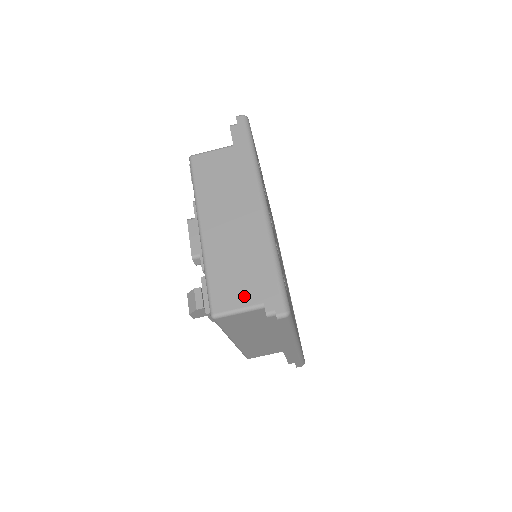
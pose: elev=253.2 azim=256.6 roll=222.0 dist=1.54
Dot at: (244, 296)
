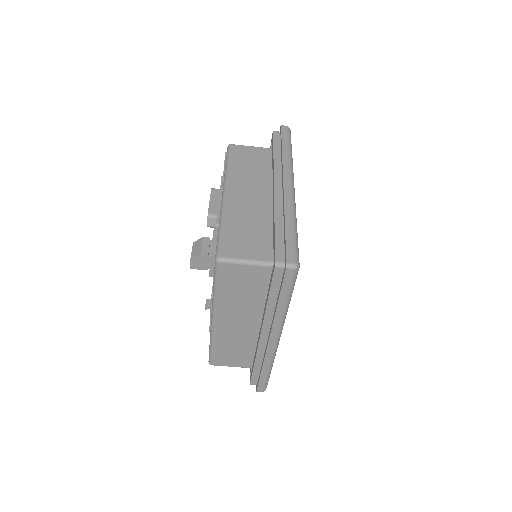
Dot at: (253, 251)
